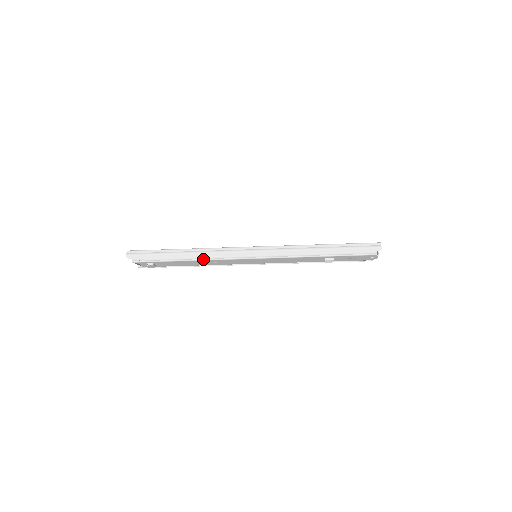
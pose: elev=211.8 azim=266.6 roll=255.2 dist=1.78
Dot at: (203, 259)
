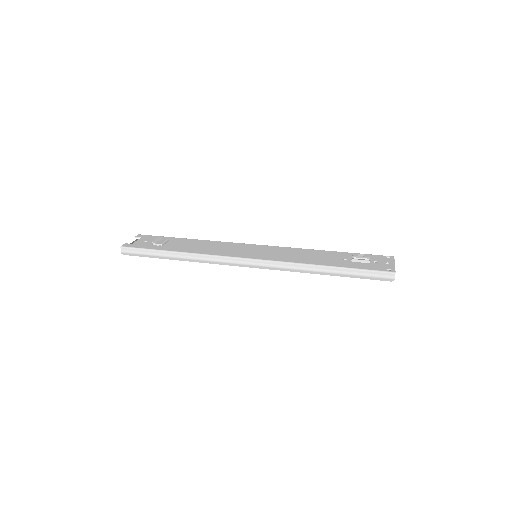
Dot at: occluded
